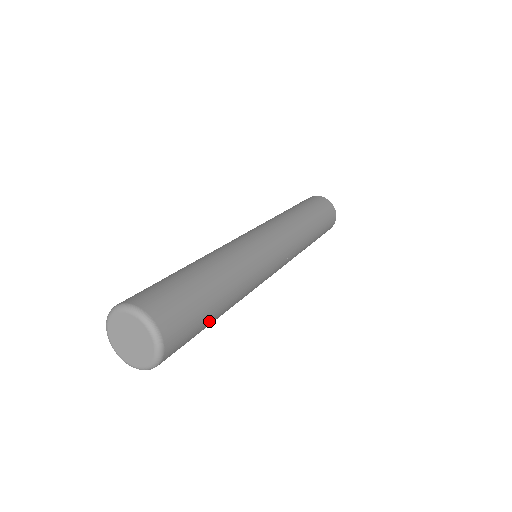
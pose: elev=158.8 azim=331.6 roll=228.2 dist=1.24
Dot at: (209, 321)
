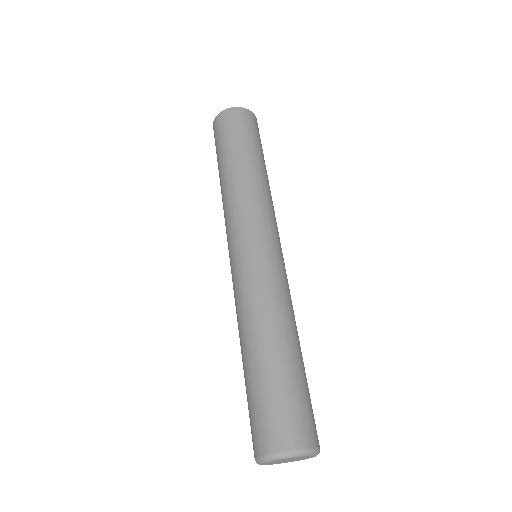
Dot at: occluded
